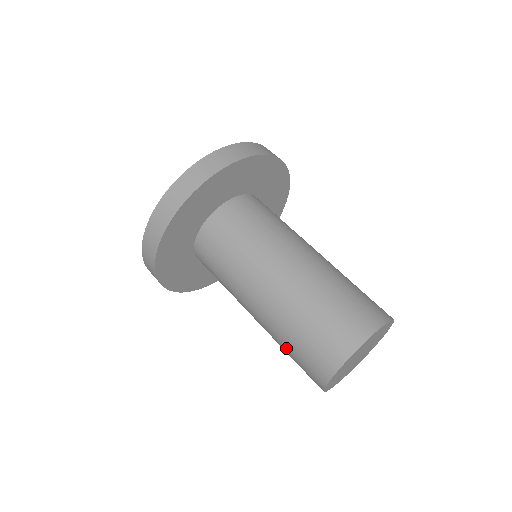
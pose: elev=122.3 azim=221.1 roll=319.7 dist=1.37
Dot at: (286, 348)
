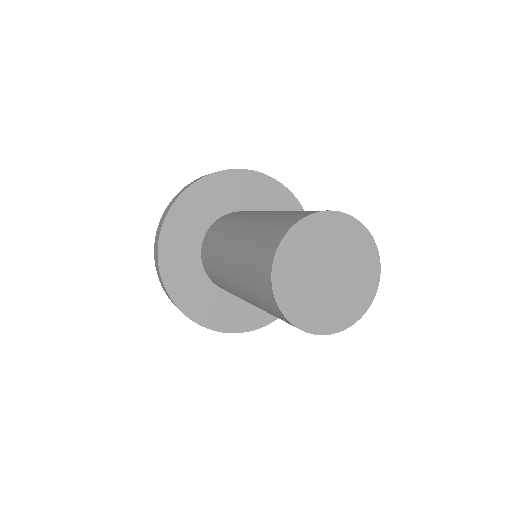
Dot at: (267, 222)
